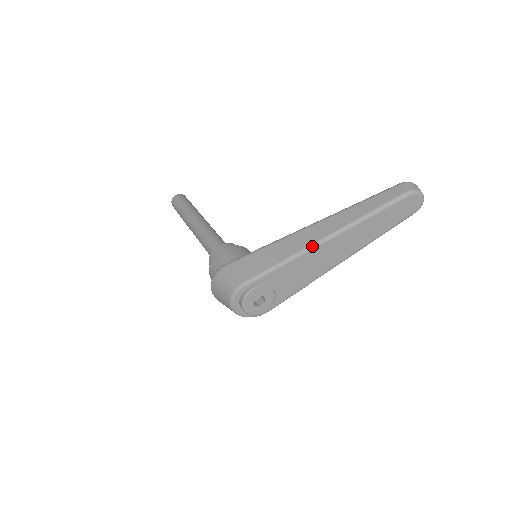
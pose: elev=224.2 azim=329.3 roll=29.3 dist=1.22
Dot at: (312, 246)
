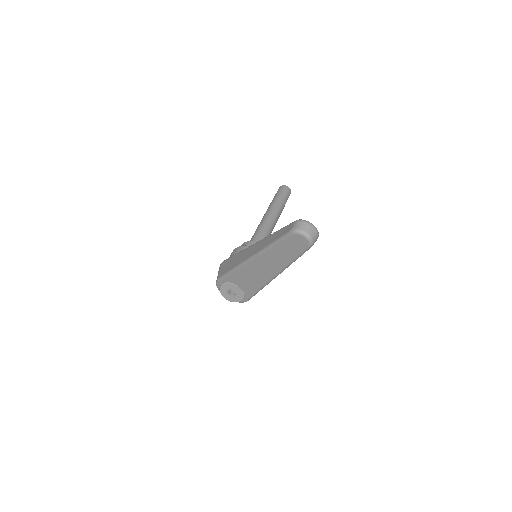
Dot at: (245, 262)
